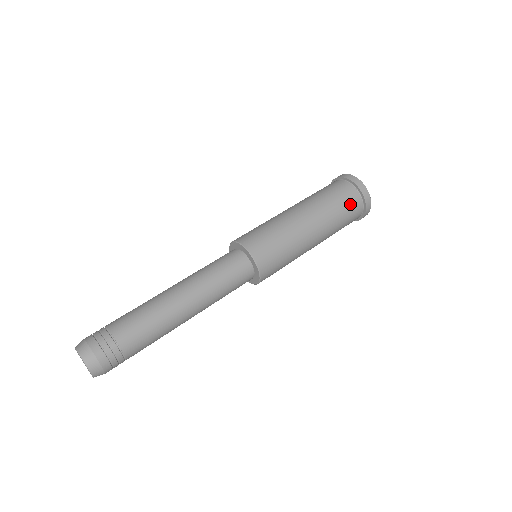
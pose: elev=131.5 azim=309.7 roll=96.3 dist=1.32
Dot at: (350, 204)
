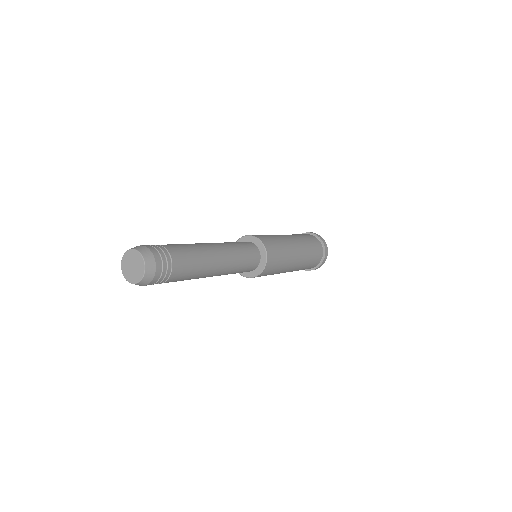
Dot at: (311, 238)
